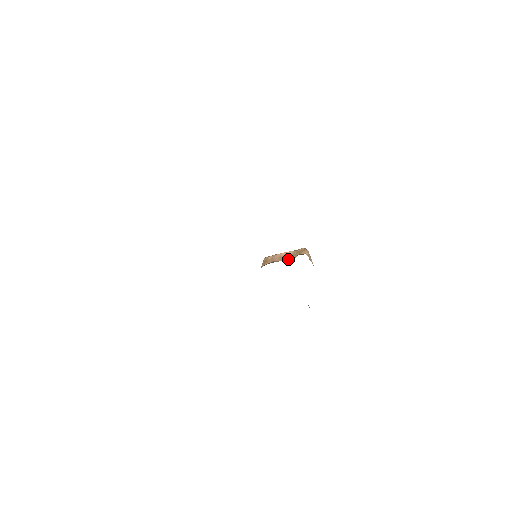
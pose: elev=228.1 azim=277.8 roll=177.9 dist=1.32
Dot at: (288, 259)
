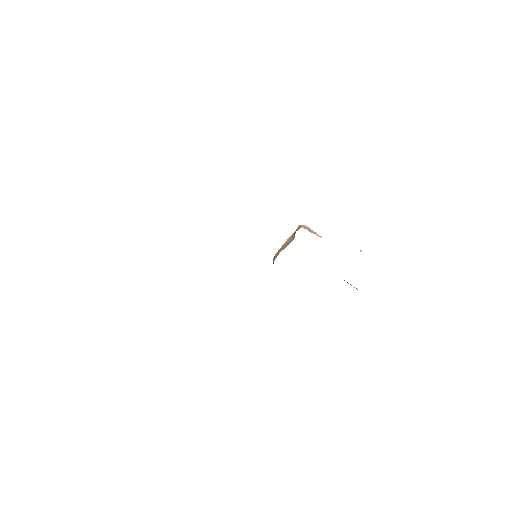
Dot at: (289, 243)
